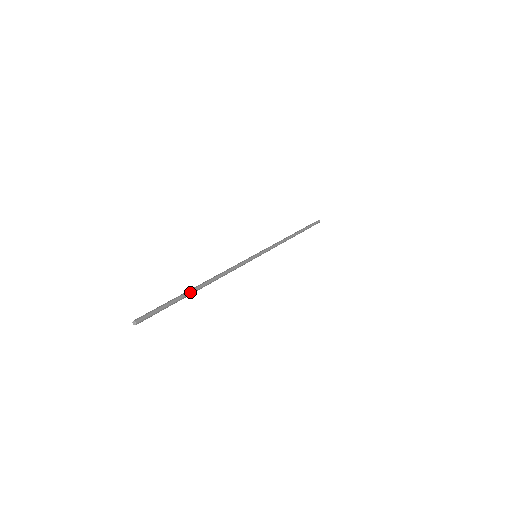
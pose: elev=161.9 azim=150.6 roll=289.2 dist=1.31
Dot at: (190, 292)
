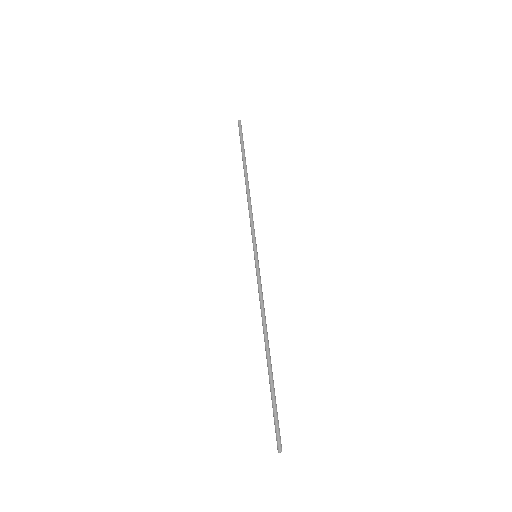
Dot at: (271, 372)
